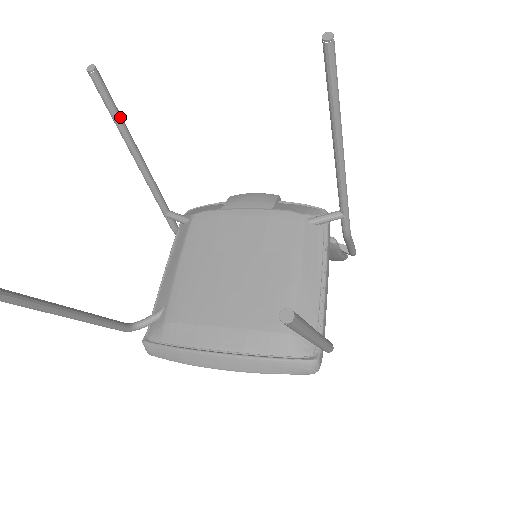
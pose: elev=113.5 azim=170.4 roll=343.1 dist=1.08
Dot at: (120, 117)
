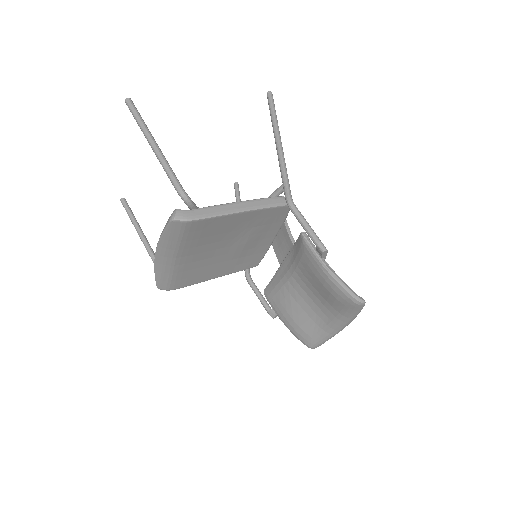
Dot at: occluded
